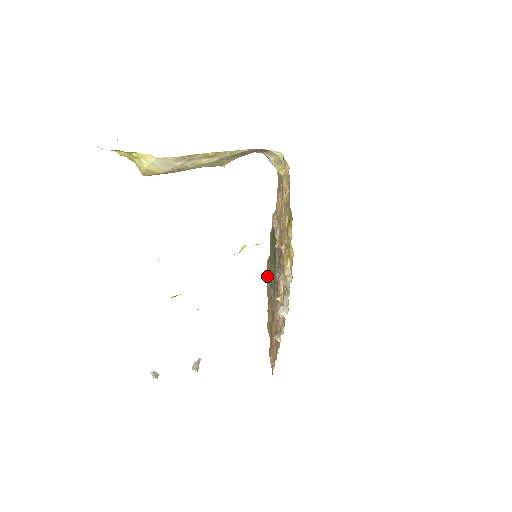
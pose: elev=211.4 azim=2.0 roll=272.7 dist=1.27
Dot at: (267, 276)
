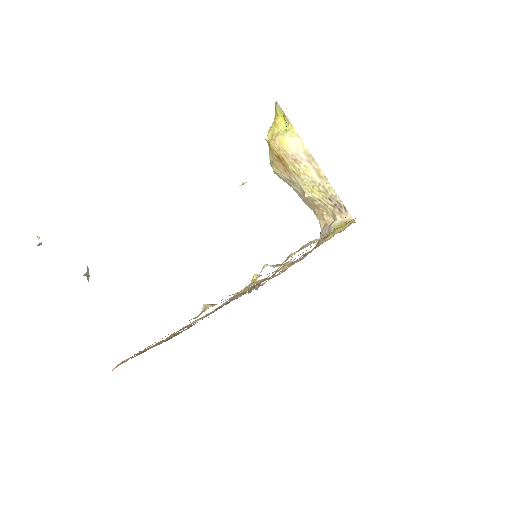
Dot at: occluded
